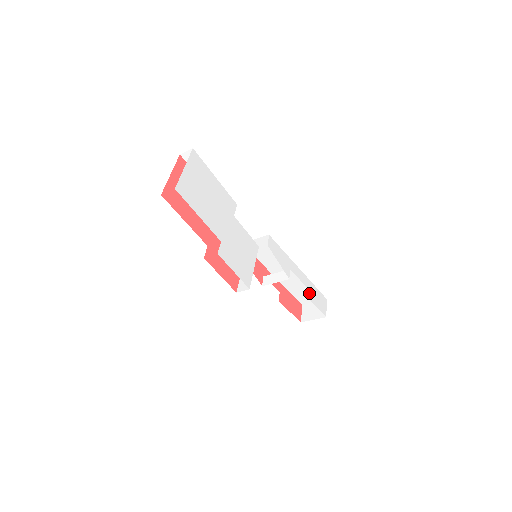
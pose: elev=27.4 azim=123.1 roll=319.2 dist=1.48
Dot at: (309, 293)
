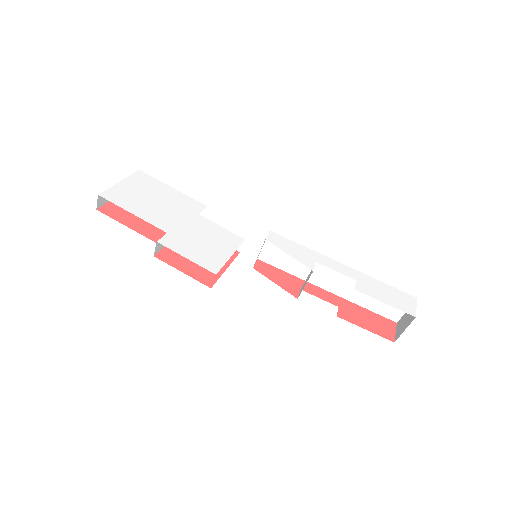
Dot at: (366, 288)
